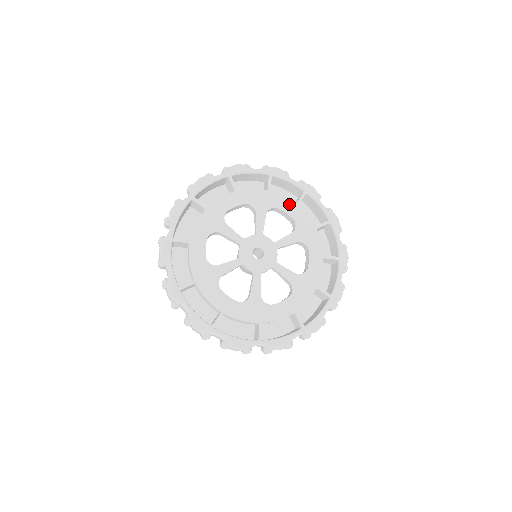
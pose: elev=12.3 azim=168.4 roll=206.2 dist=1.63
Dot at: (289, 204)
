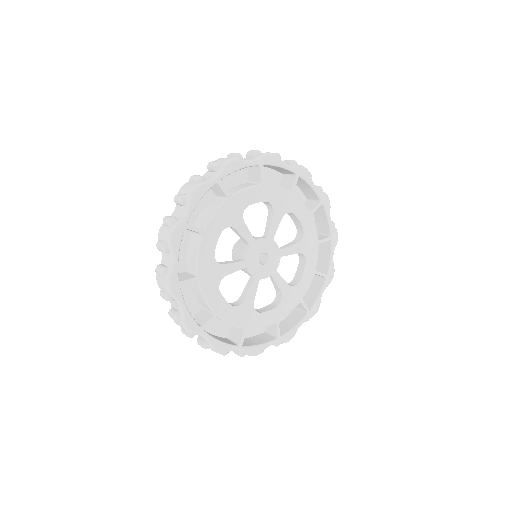
Dot at: (304, 212)
